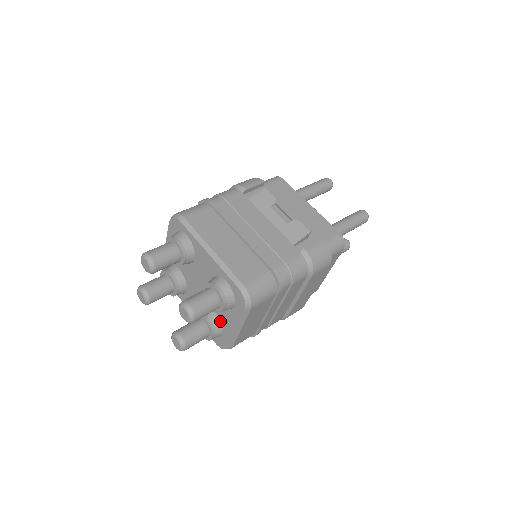
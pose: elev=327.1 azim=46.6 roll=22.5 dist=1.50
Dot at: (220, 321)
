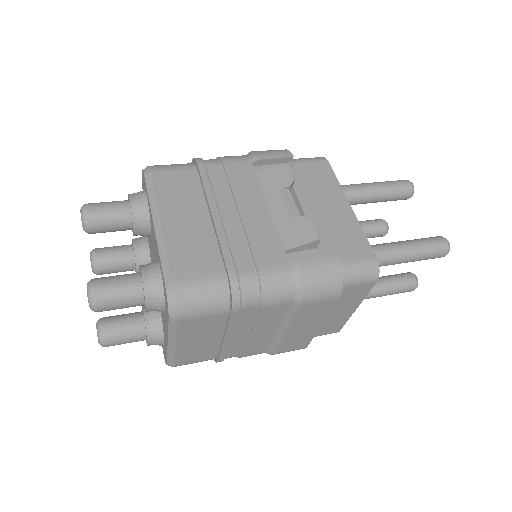
Dot at: (162, 325)
